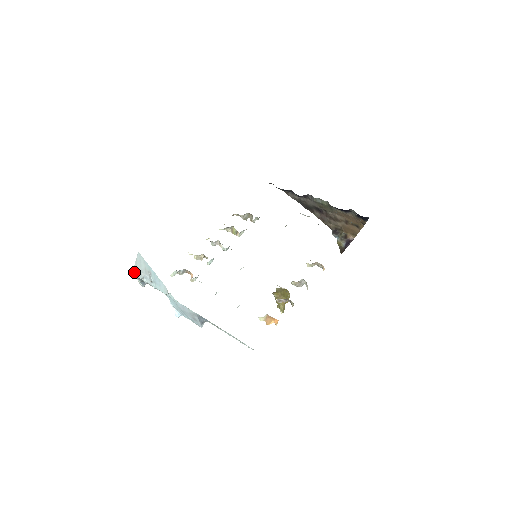
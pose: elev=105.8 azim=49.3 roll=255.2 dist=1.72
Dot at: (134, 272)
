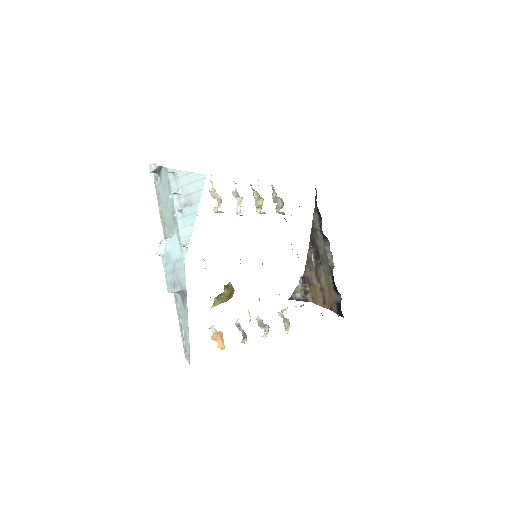
Dot at: (172, 173)
